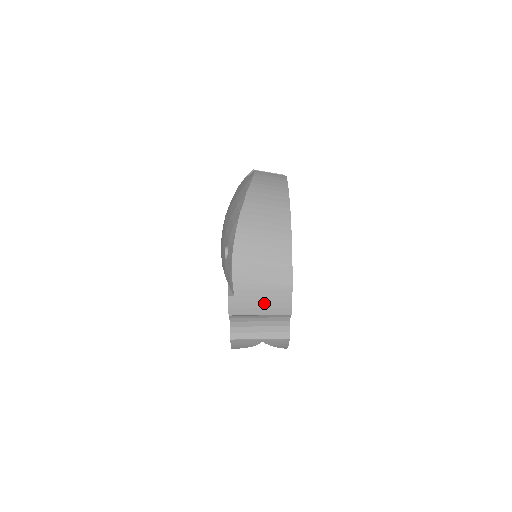
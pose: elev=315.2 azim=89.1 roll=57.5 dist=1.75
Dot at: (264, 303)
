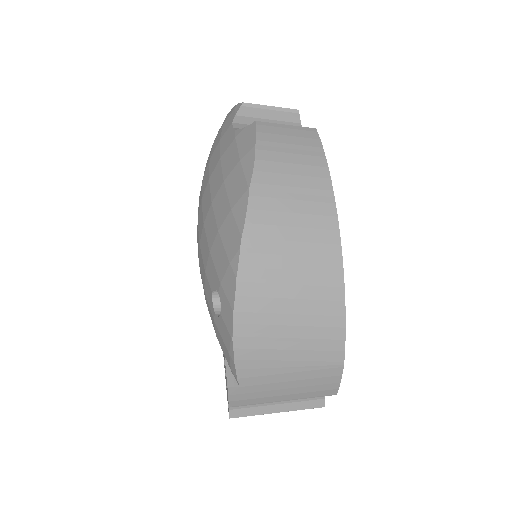
Dot at: (292, 389)
